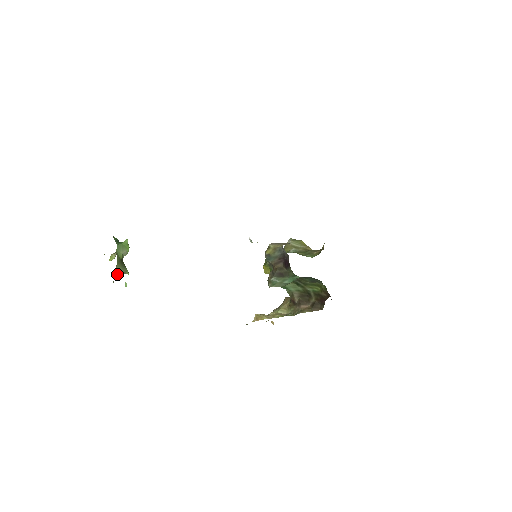
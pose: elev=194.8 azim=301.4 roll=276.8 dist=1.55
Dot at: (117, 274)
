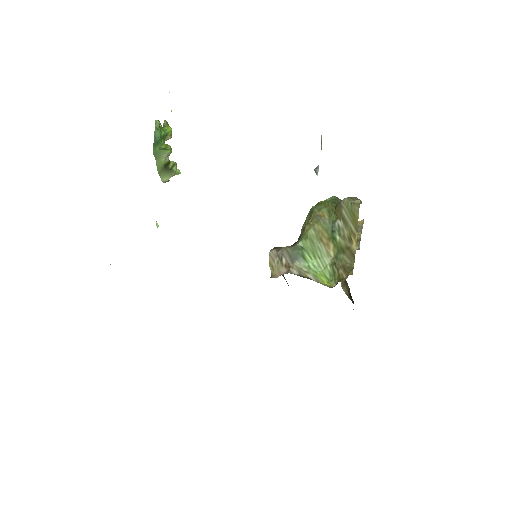
Dot at: (165, 181)
